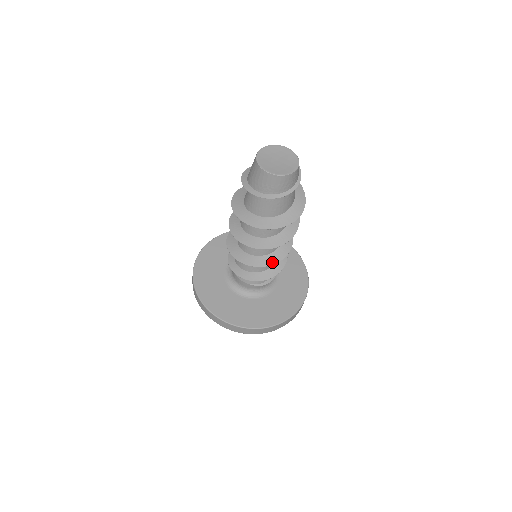
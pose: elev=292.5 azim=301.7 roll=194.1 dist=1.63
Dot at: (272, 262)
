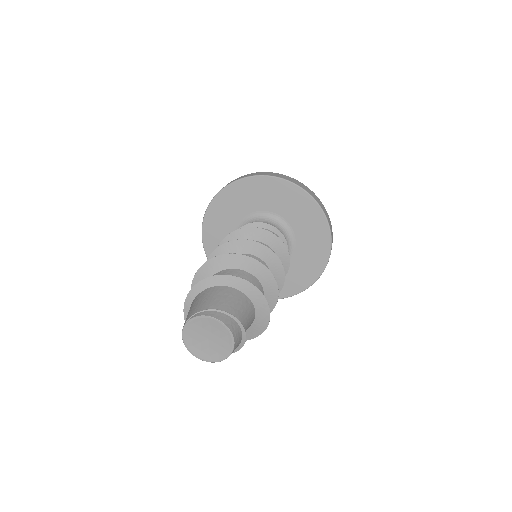
Dot at: occluded
